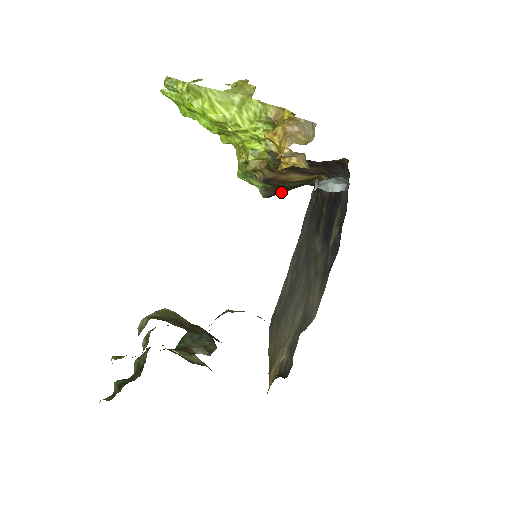
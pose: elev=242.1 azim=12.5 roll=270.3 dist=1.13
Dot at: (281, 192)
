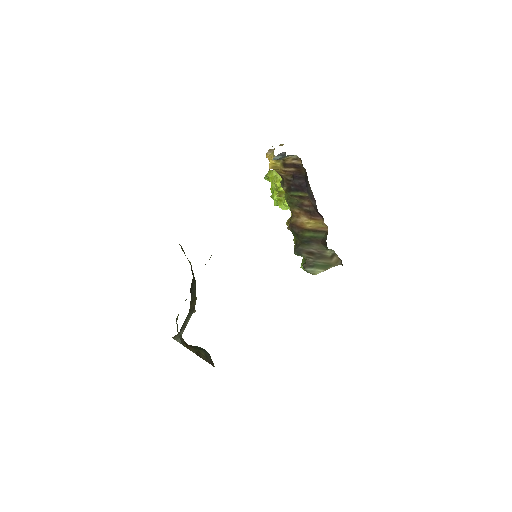
Dot at: (305, 249)
